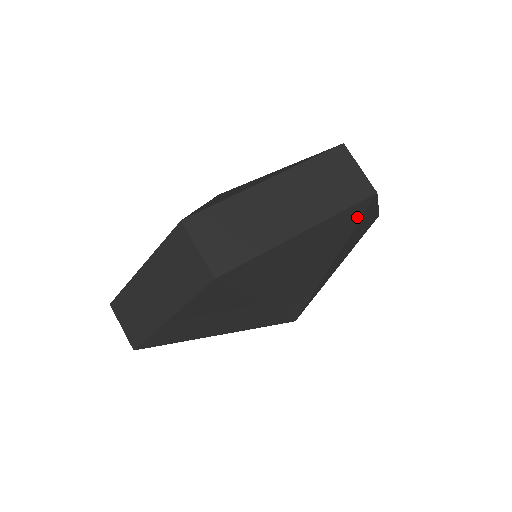
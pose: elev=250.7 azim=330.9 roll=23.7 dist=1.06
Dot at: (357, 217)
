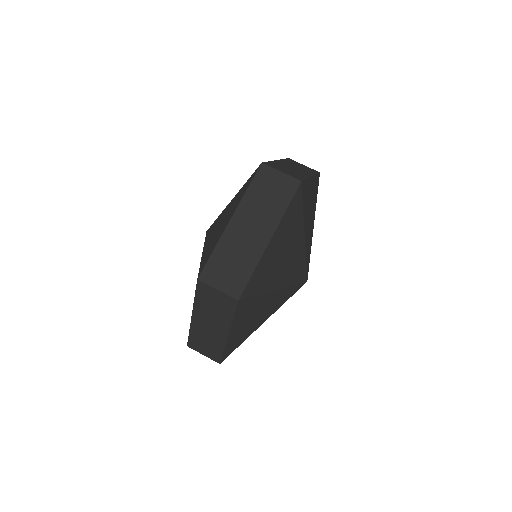
Dot at: (248, 301)
